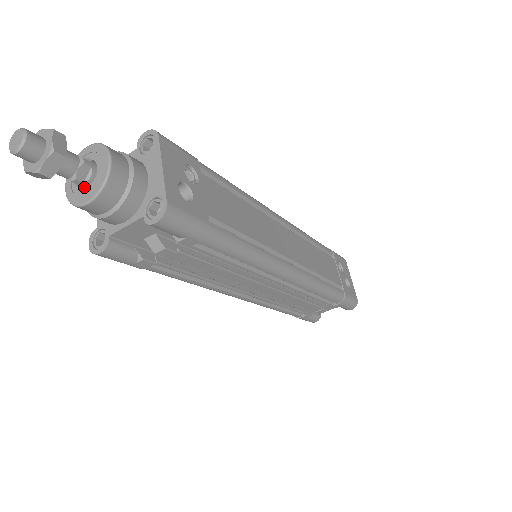
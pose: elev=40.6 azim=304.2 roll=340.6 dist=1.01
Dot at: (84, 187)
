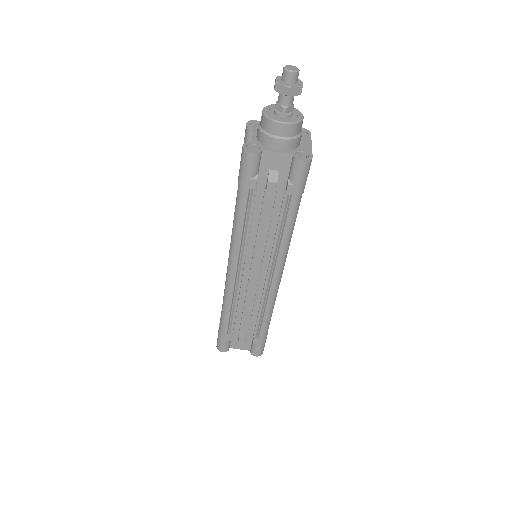
Dot at: (281, 116)
